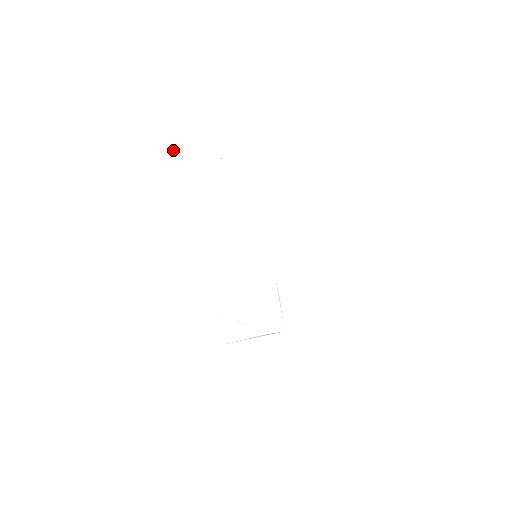
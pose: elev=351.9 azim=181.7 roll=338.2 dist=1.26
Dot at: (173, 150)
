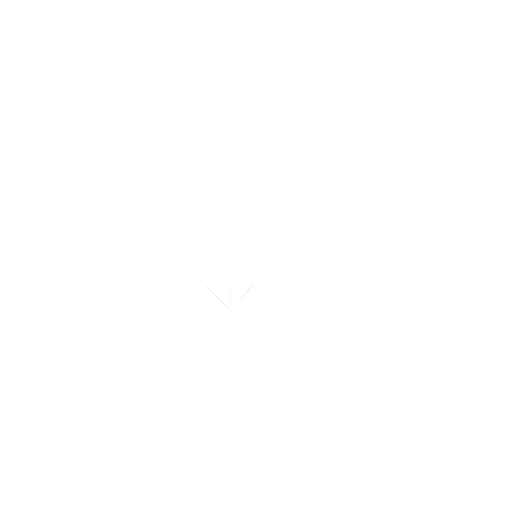
Dot at: (272, 141)
